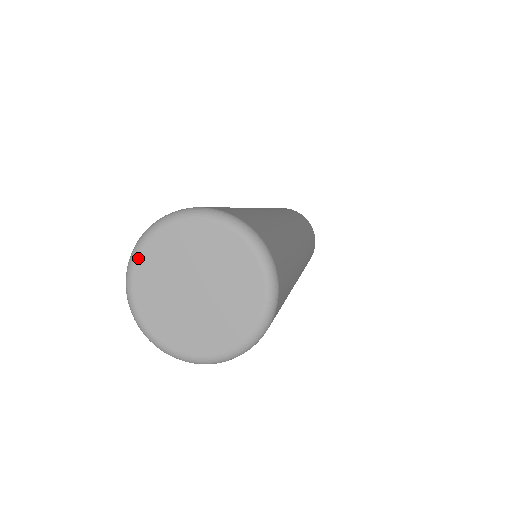
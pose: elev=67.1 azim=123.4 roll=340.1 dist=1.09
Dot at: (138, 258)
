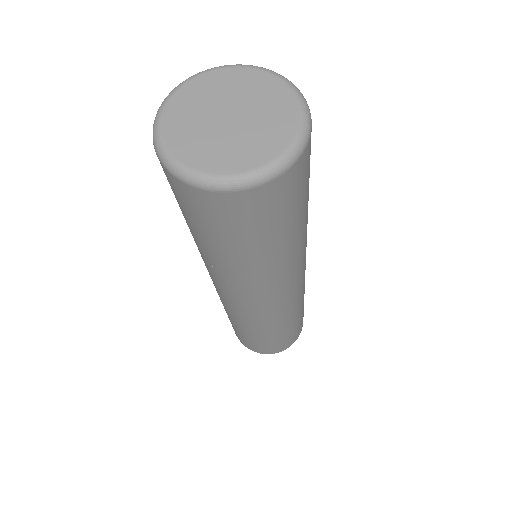
Dot at: (180, 89)
